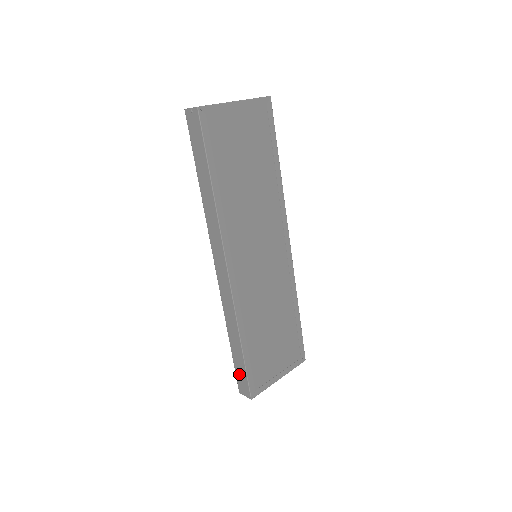
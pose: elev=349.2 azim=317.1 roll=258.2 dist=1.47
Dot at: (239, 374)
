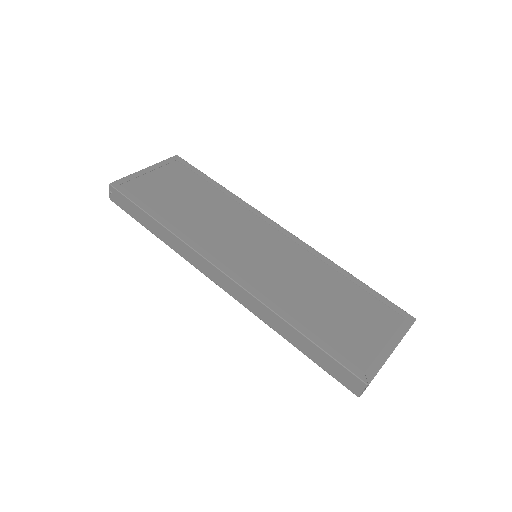
Dot at: (332, 371)
